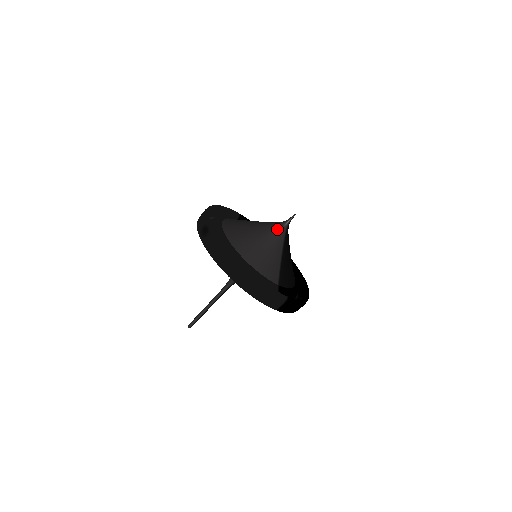
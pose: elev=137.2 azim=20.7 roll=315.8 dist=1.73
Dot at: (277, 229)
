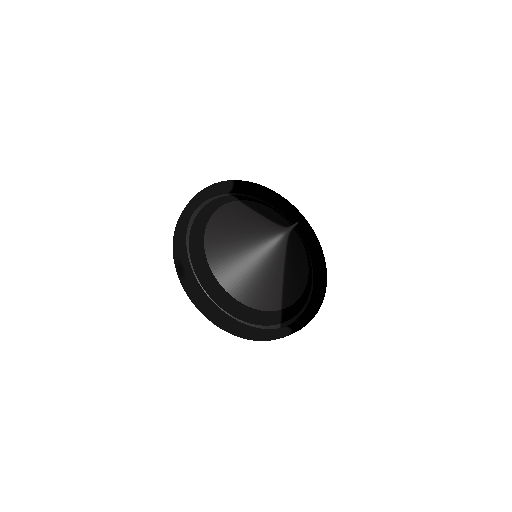
Dot at: (275, 243)
